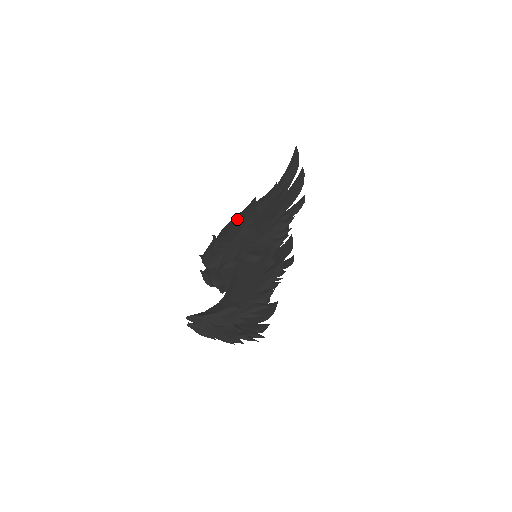
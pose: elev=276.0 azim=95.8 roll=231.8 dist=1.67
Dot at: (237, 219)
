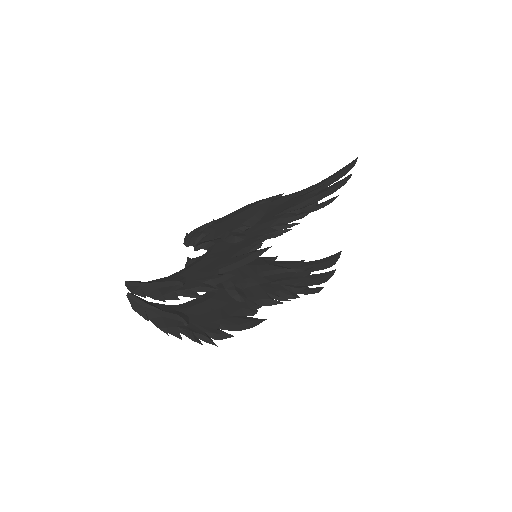
Dot at: occluded
